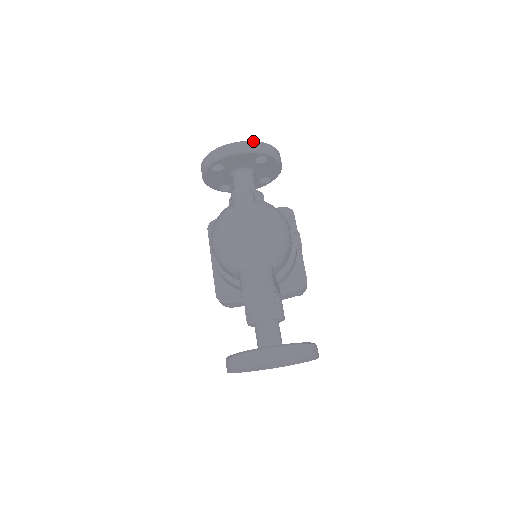
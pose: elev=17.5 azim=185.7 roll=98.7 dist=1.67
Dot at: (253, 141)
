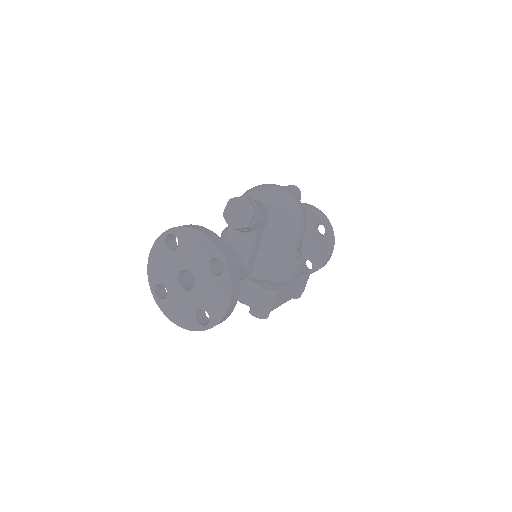
Dot at: (324, 214)
